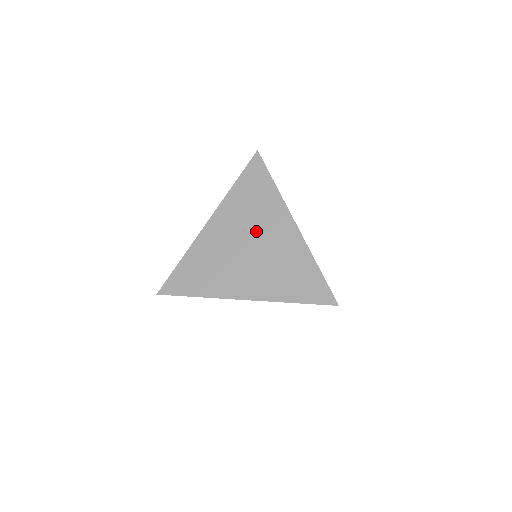
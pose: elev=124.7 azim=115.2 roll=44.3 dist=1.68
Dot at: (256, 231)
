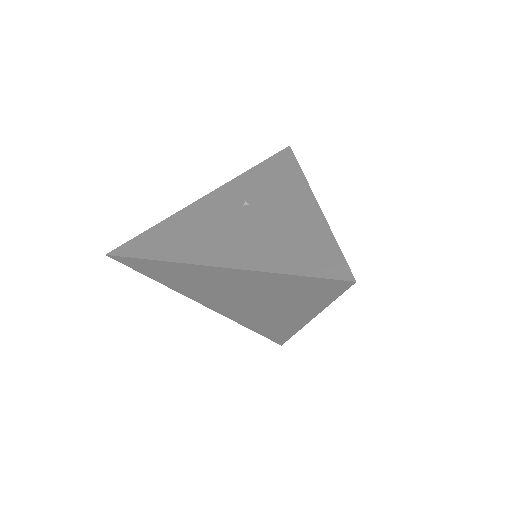
Dot at: (261, 204)
